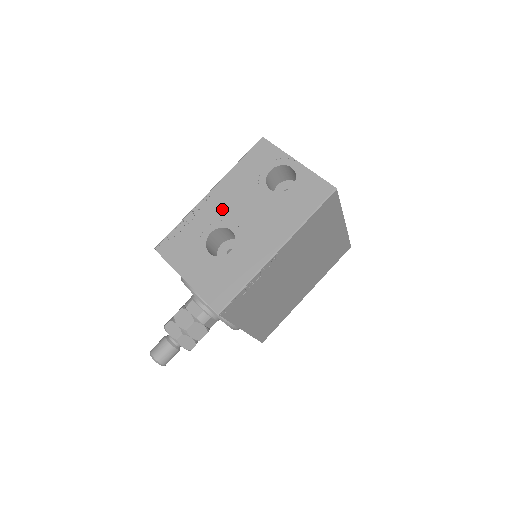
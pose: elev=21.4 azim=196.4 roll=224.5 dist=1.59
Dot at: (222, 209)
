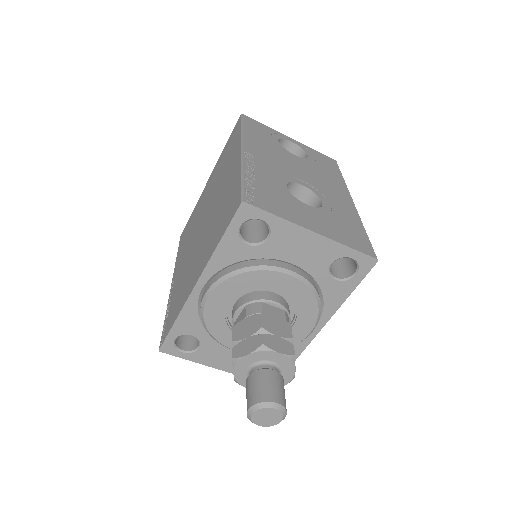
Dot at: (273, 165)
